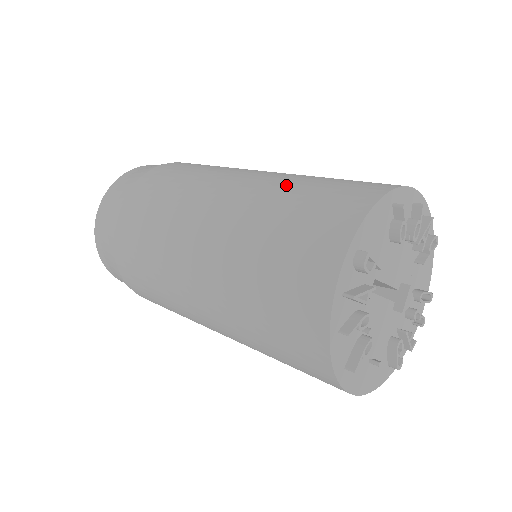
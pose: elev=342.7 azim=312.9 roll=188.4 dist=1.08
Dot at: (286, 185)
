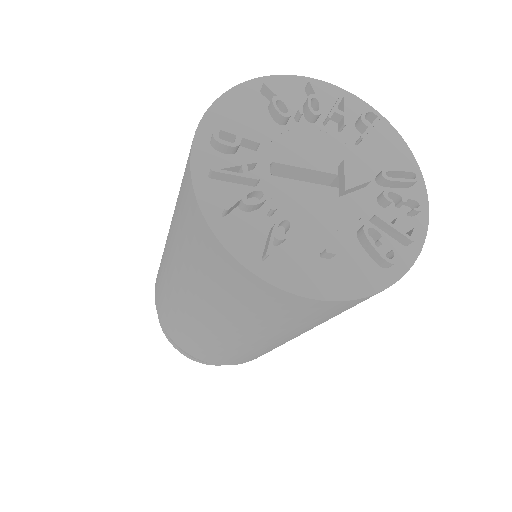
Dot at: occluded
